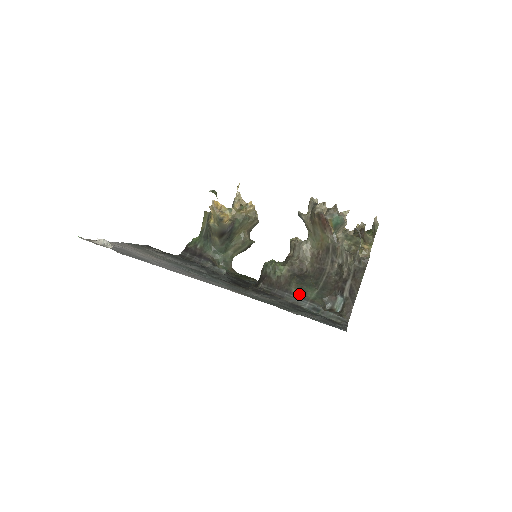
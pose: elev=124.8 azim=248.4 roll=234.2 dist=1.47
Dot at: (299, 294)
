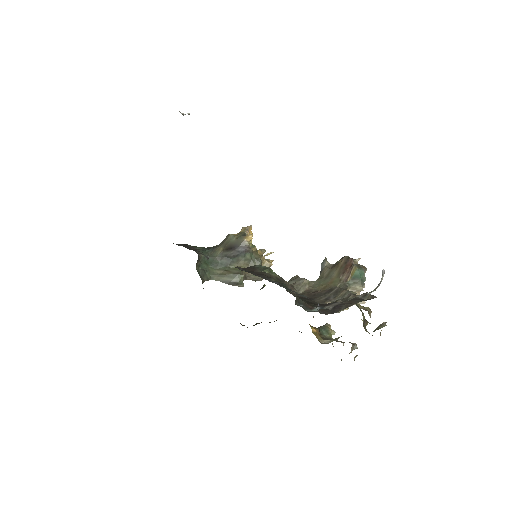
Dot at: (278, 282)
